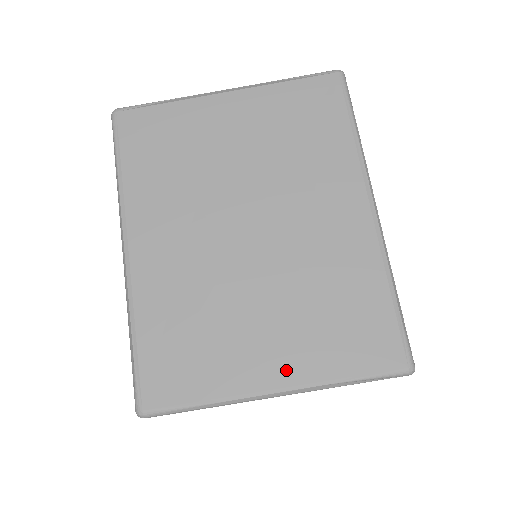
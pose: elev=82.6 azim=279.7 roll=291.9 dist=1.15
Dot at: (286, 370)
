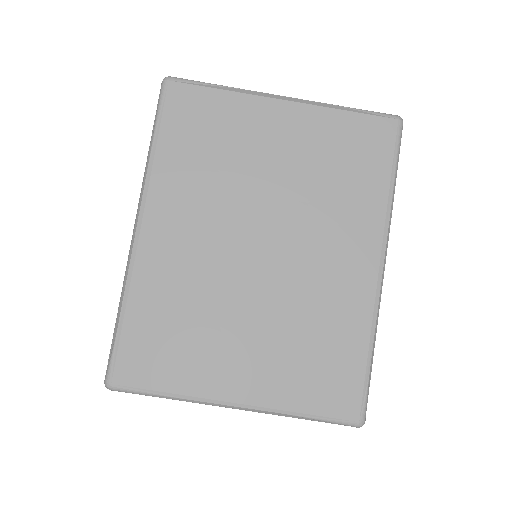
Dot at: (252, 390)
